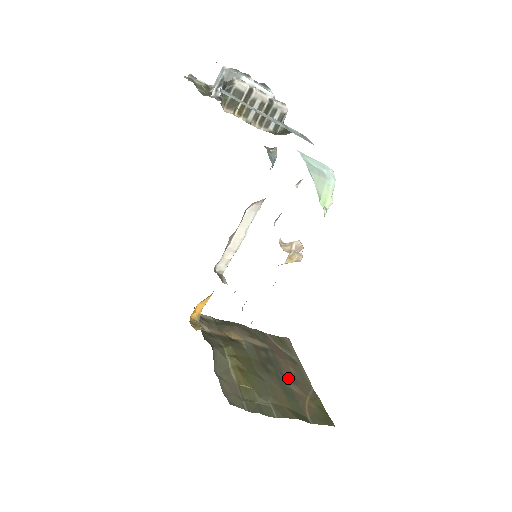
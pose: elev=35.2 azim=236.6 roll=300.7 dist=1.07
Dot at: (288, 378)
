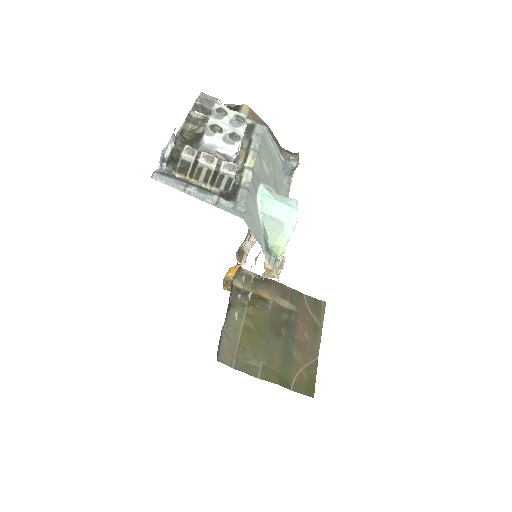
Dot at: (296, 344)
